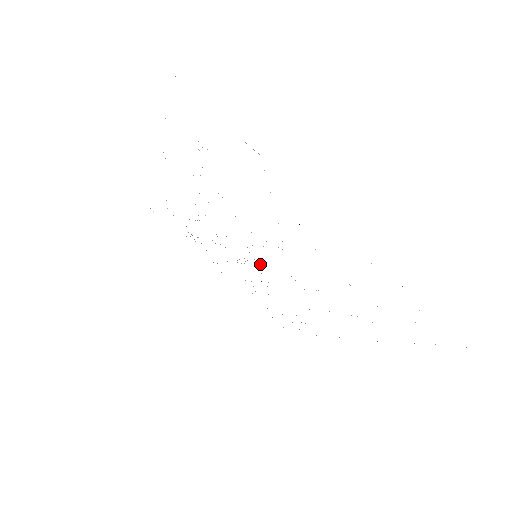
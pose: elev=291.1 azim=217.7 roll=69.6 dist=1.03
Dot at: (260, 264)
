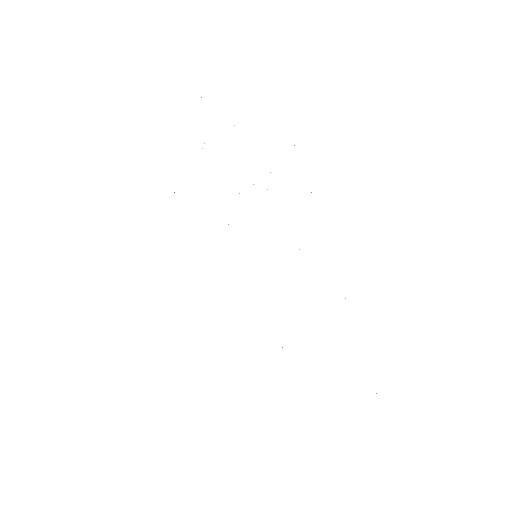
Dot at: occluded
